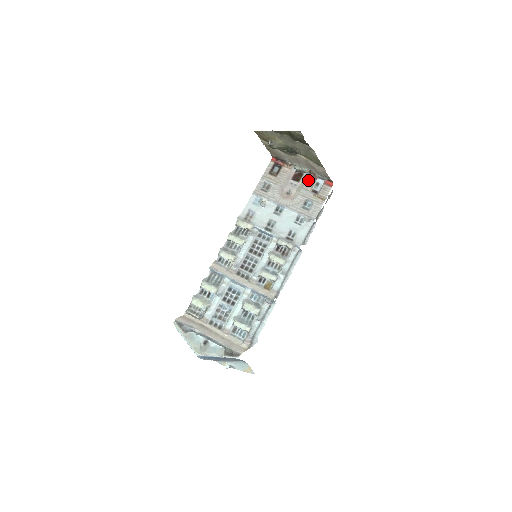
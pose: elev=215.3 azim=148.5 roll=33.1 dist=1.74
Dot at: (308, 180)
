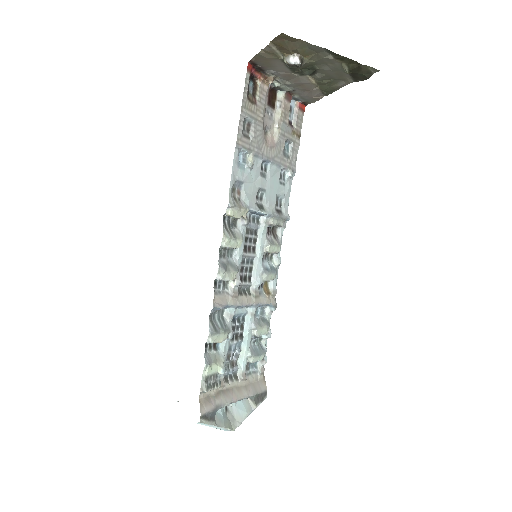
Dot at: (286, 105)
